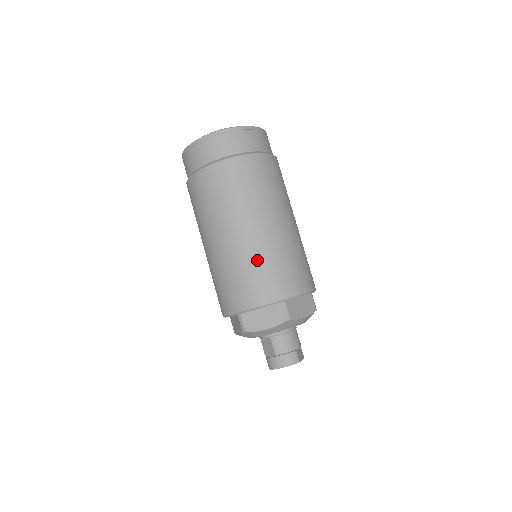
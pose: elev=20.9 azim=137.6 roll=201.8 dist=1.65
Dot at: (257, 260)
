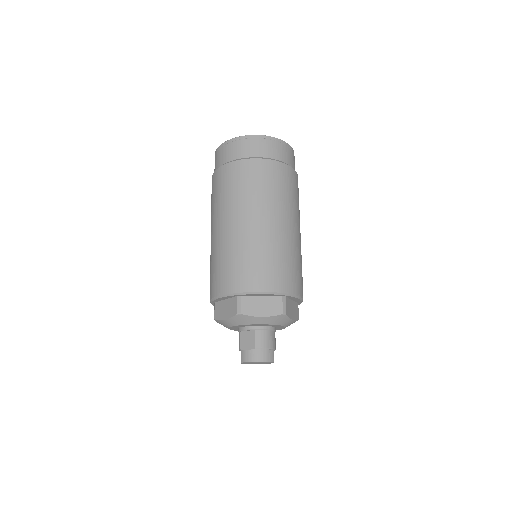
Dot at: (274, 251)
